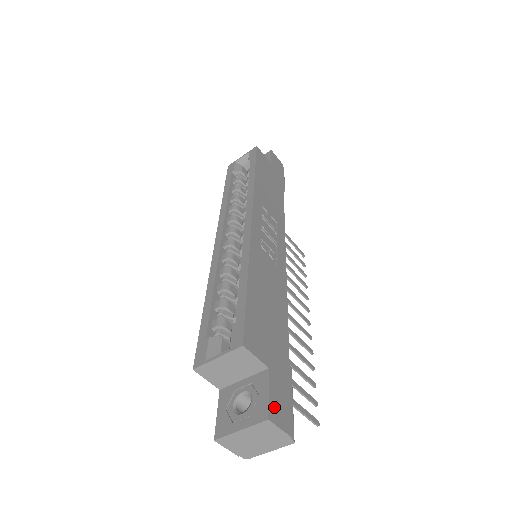
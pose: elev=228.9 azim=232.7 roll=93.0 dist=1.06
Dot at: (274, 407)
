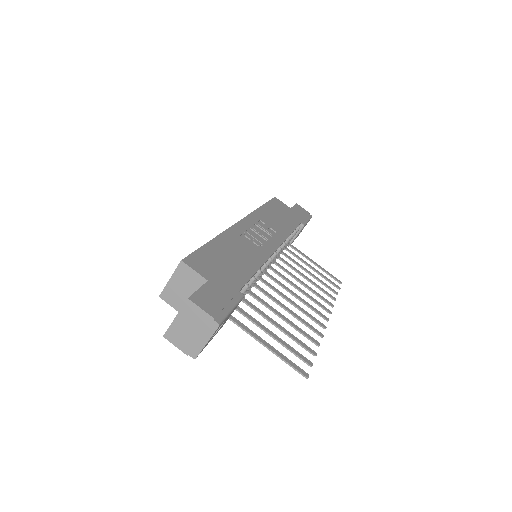
Dot at: (200, 297)
